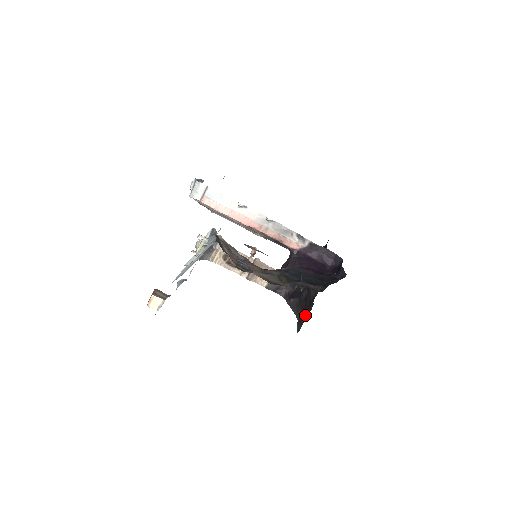
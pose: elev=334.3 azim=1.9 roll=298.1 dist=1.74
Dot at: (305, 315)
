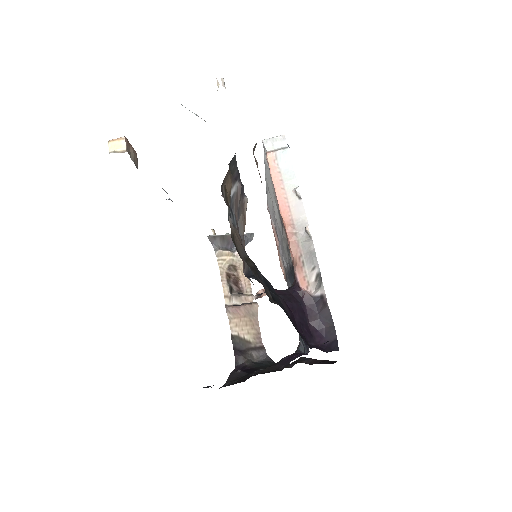
Dot at: occluded
